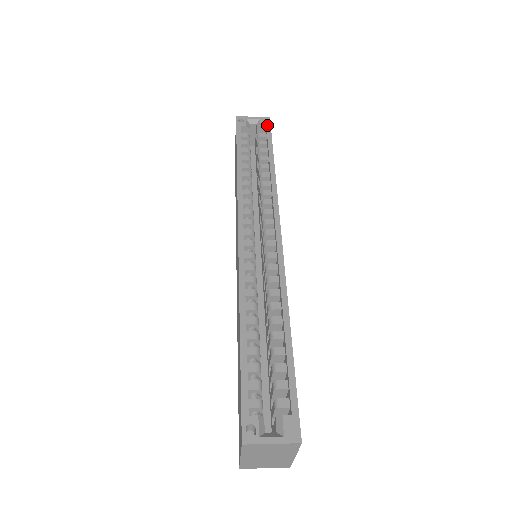
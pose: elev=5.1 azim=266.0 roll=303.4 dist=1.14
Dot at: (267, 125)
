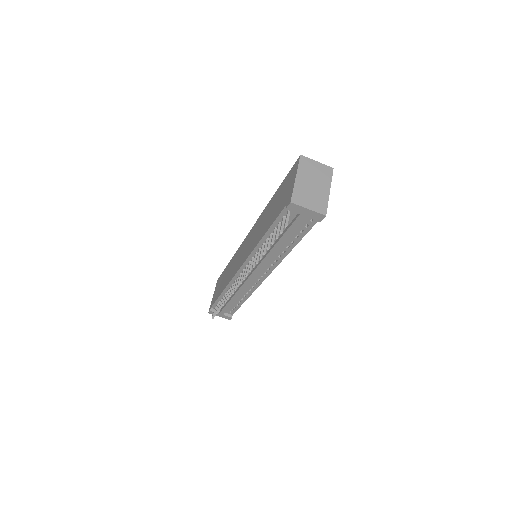
Dot at: occluded
